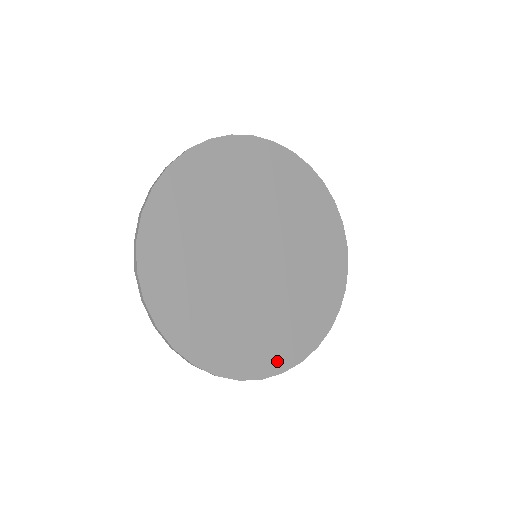
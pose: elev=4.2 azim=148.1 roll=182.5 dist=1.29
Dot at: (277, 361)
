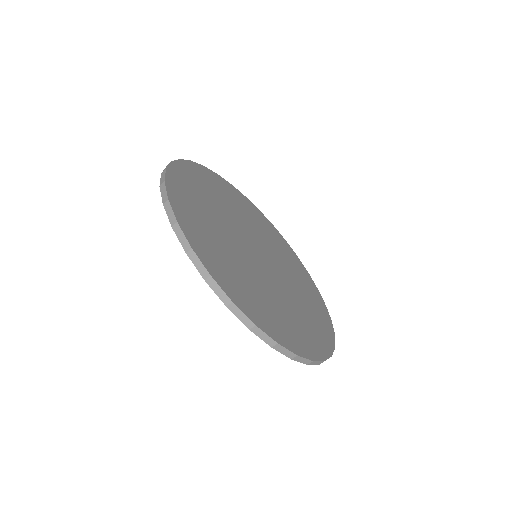
Dot at: (315, 348)
